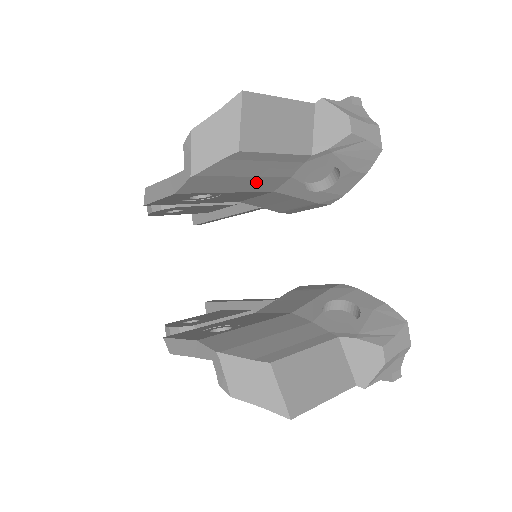
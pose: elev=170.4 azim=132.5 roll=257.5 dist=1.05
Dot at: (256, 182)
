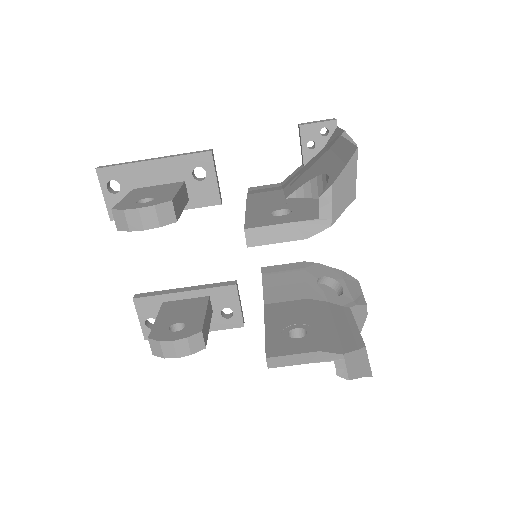
Dot at: occluded
